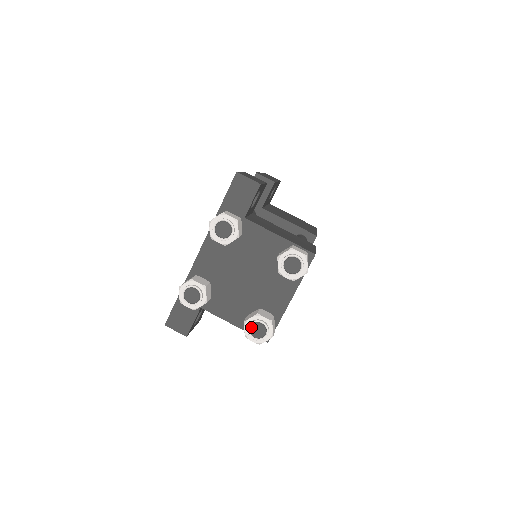
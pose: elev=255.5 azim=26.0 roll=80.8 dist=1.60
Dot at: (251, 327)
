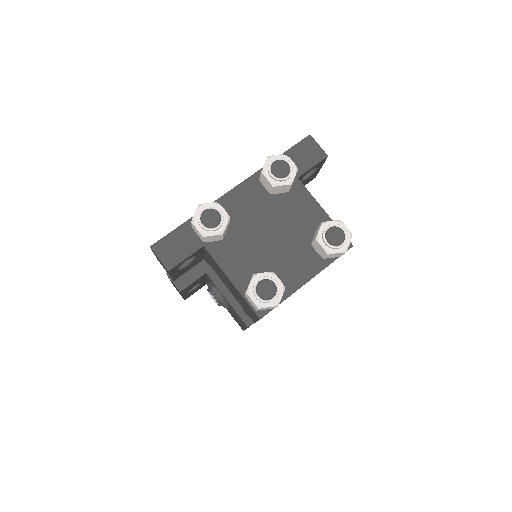
Dot at: (260, 282)
